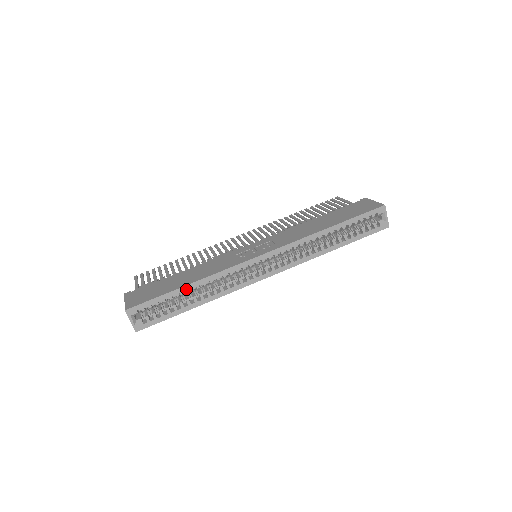
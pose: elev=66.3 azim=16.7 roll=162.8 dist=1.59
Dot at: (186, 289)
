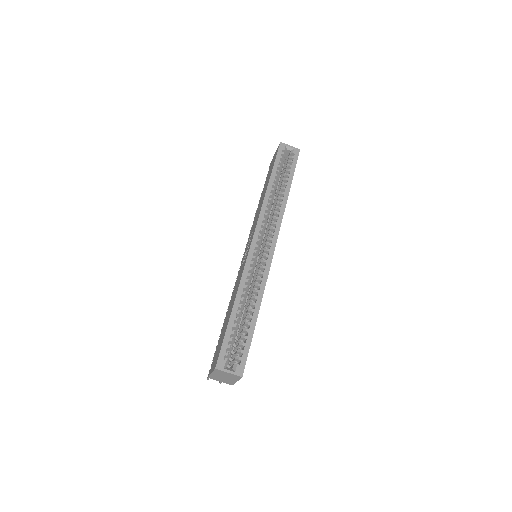
Dot at: (236, 309)
